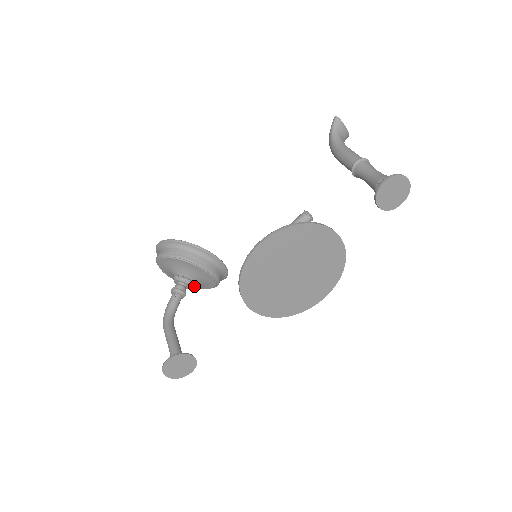
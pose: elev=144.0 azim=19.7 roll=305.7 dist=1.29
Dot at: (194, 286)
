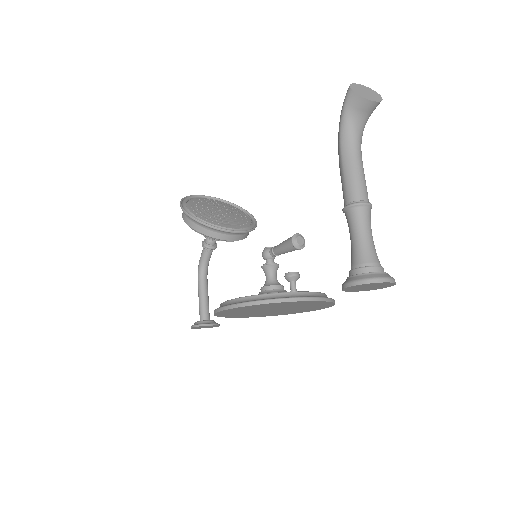
Dot at: occluded
